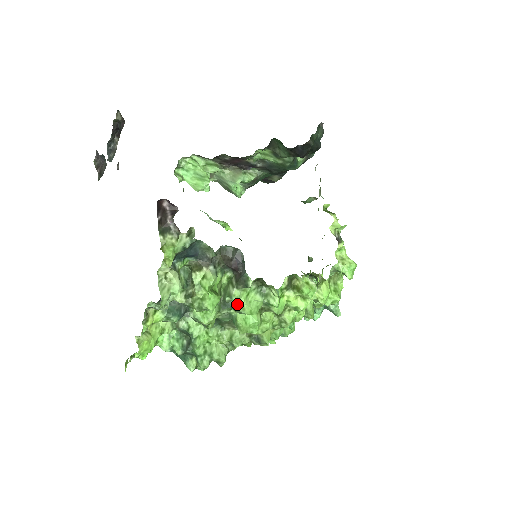
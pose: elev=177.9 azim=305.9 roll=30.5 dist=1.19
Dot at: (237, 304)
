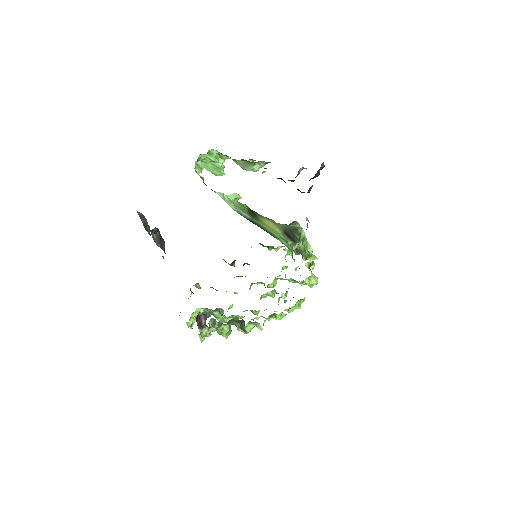
Dot at: occluded
